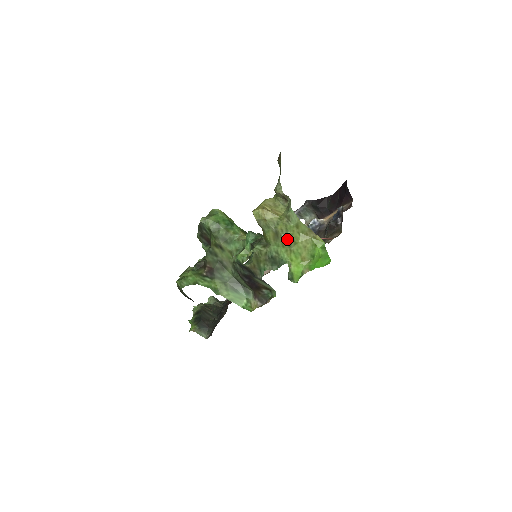
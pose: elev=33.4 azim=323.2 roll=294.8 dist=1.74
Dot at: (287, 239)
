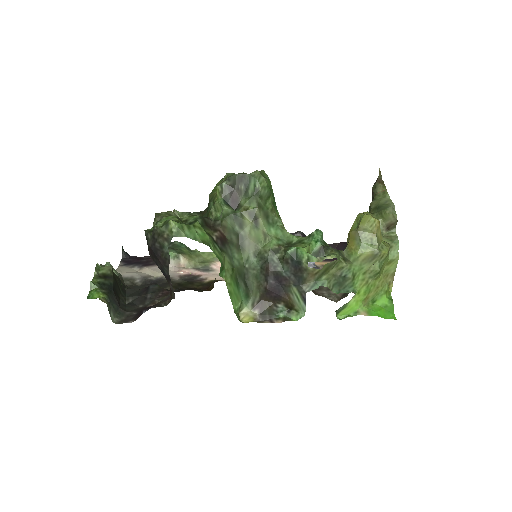
Dot at: (380, 269)
